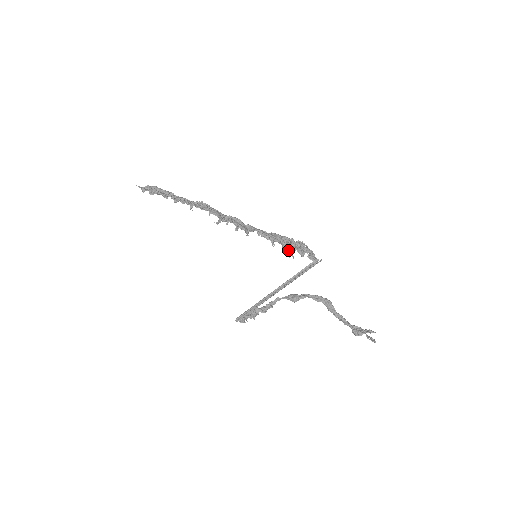
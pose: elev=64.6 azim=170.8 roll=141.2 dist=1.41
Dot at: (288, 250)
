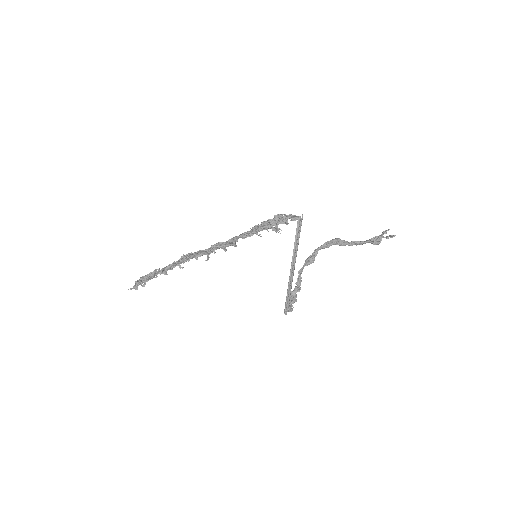
Dot at: (273, 229)
